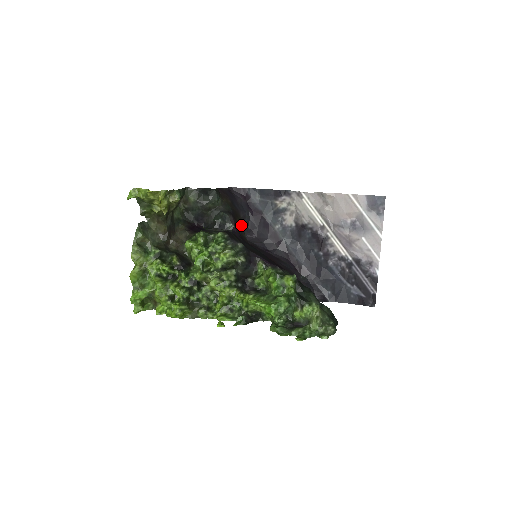
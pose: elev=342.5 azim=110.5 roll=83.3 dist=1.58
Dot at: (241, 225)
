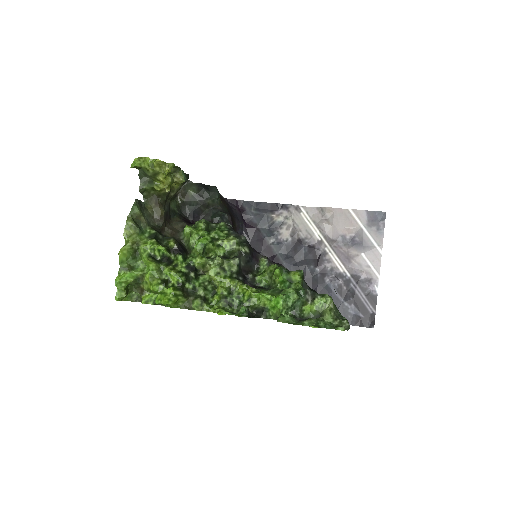
Dot at: occluded
